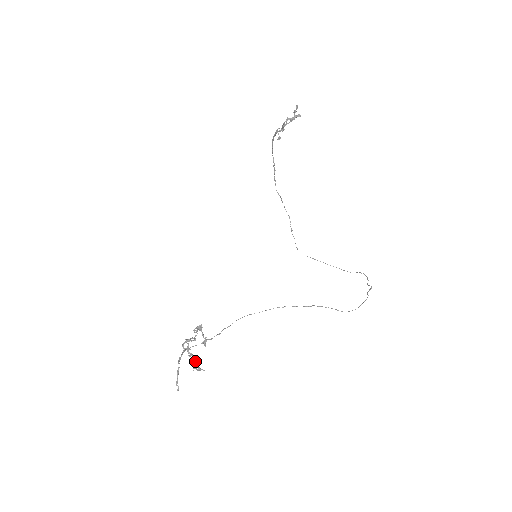
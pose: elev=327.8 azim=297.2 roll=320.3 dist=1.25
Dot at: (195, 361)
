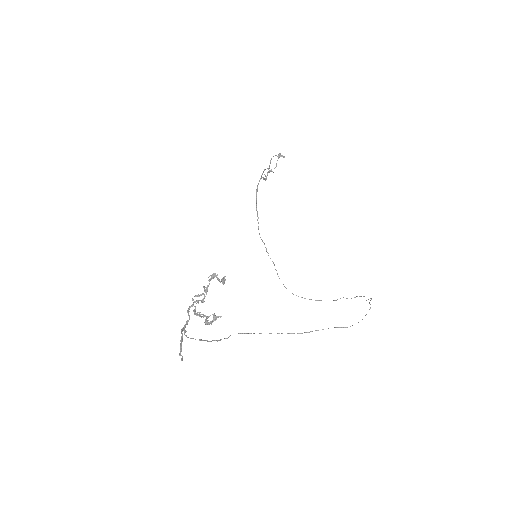
Dot at: (206, 319)
